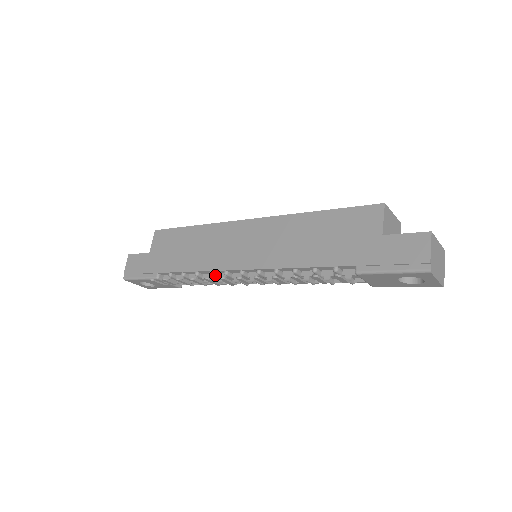
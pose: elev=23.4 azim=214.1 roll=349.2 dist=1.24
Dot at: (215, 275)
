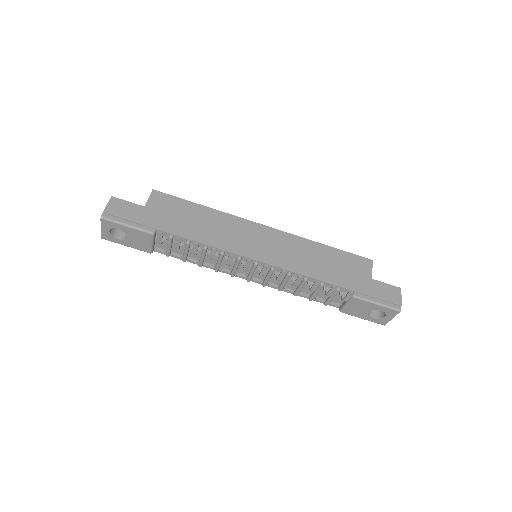
Dot at: (223, 256)
